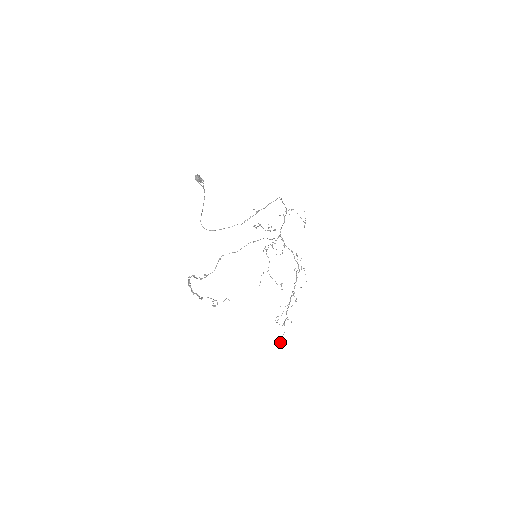
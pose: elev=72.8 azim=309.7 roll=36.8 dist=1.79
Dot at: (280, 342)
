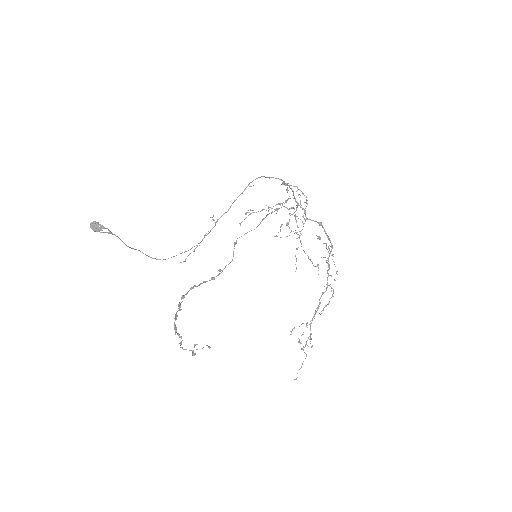
Dot at: occluded
